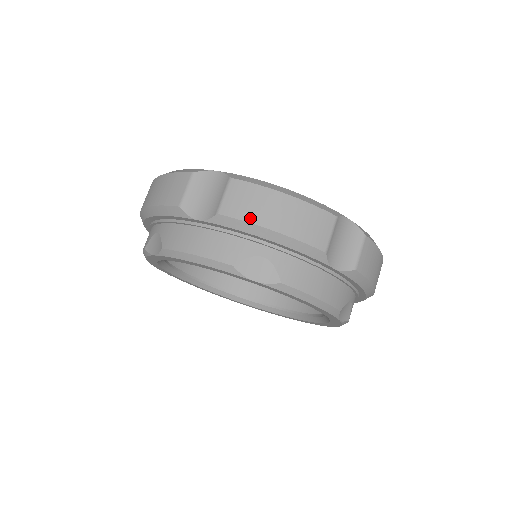
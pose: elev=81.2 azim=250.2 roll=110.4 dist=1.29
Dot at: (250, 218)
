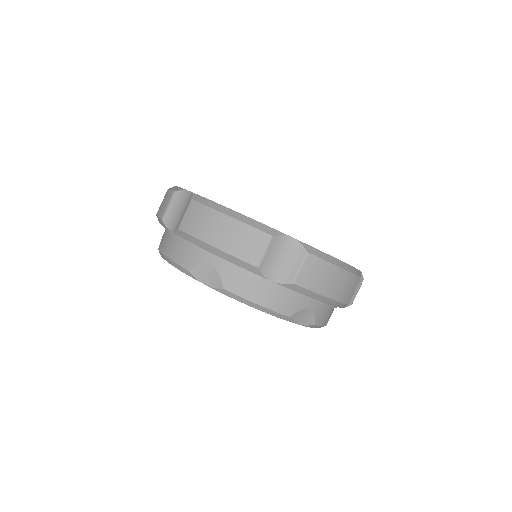
Dot at: (317, 289)
